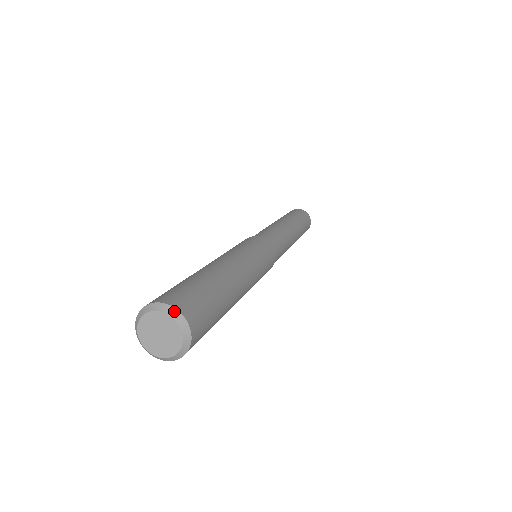
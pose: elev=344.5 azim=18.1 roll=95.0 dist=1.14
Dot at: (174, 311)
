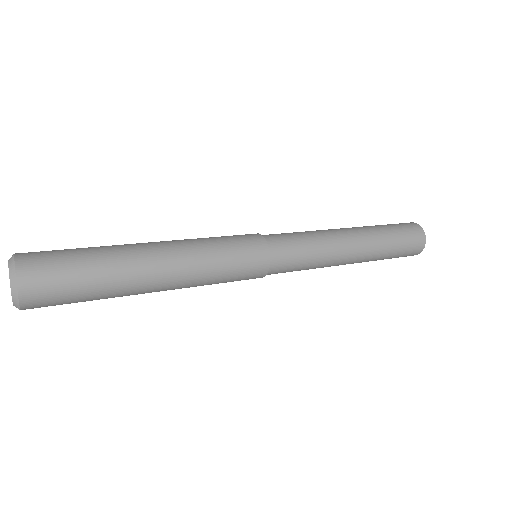
Dot at: occluded
